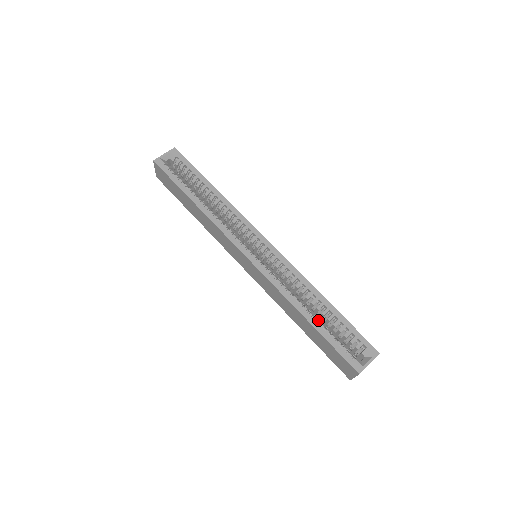
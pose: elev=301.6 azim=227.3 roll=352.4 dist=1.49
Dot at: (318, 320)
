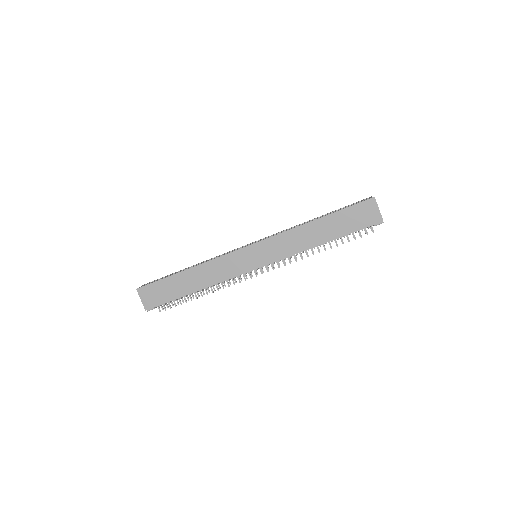
Dot at: occluded
